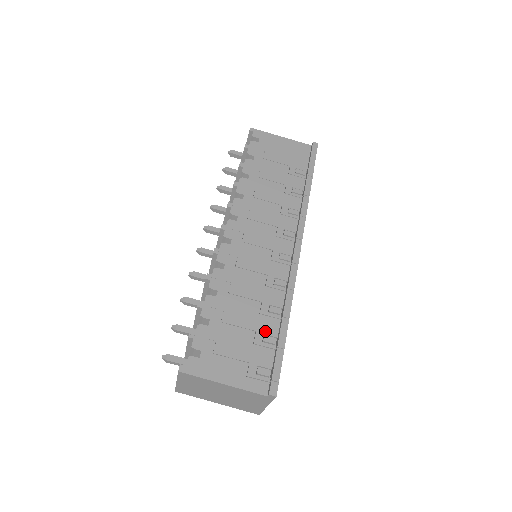
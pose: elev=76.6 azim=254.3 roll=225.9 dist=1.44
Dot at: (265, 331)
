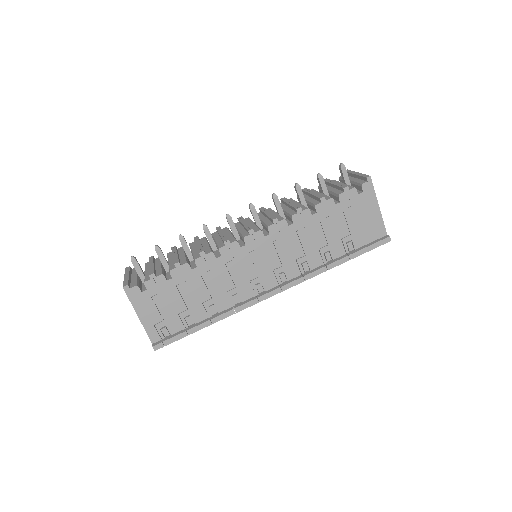
Dot at: (193, 314)
